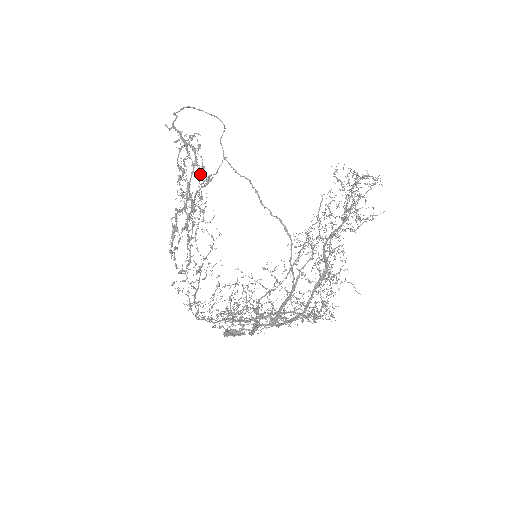
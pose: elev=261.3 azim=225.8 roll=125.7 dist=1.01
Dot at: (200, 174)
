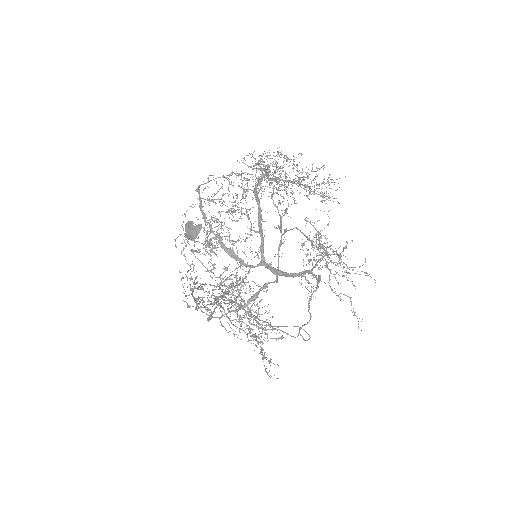
Dot at: occluded
